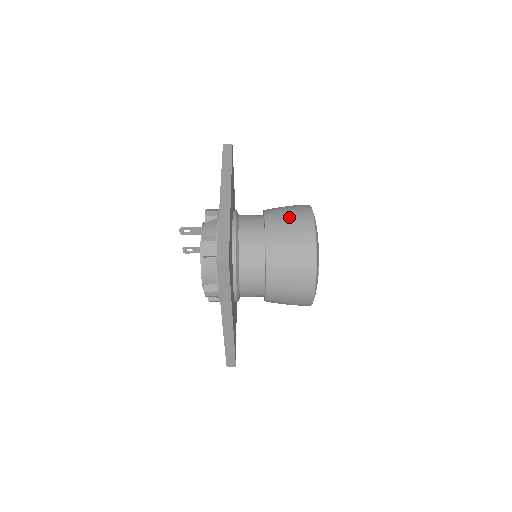
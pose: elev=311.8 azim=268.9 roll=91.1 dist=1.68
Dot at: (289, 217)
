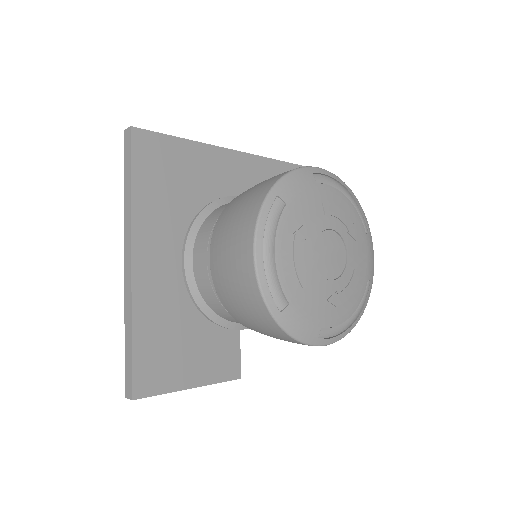
Dot at: occluded
